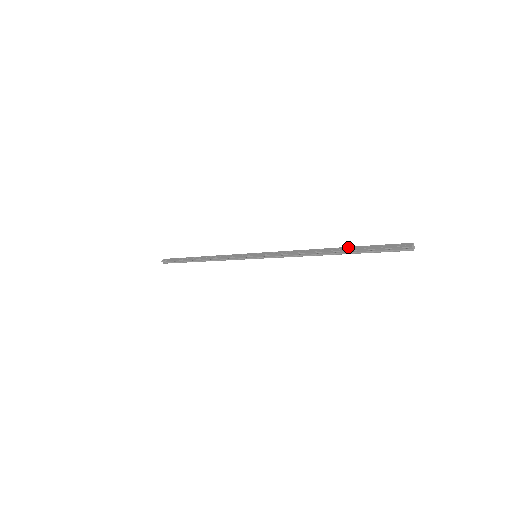
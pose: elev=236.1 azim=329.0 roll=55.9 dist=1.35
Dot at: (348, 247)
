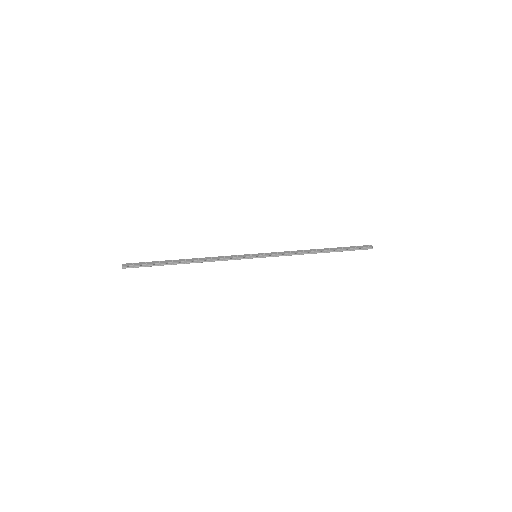
Dot at: (334, 248)
